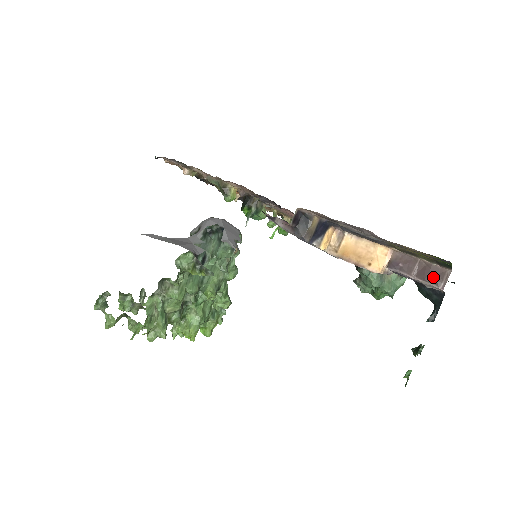
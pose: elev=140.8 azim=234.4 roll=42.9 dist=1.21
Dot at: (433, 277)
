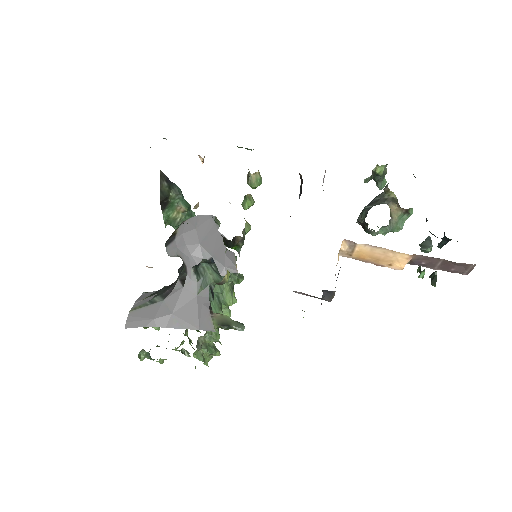
Dot at: (457, 270)
